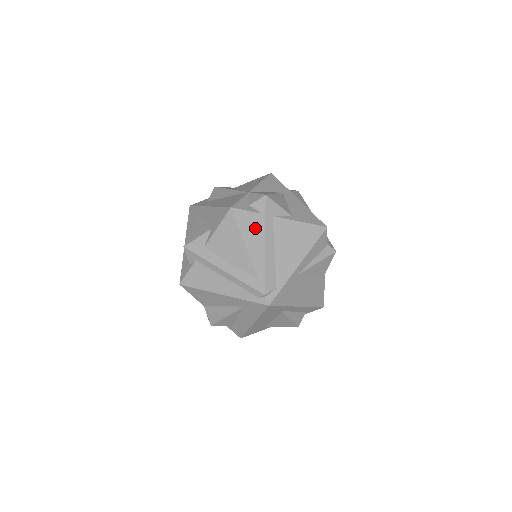
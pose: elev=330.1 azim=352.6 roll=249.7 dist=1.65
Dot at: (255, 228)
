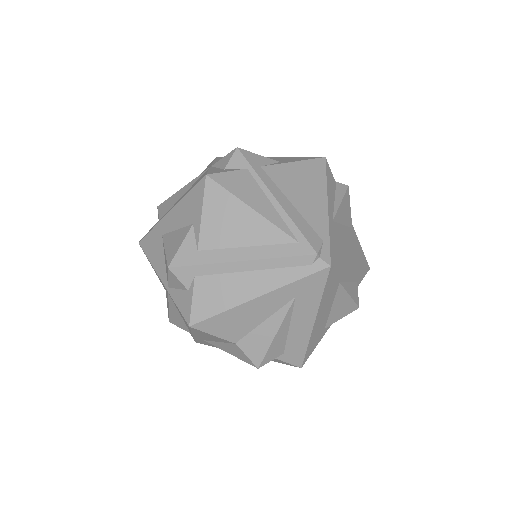
Dot at: (250, 186)
